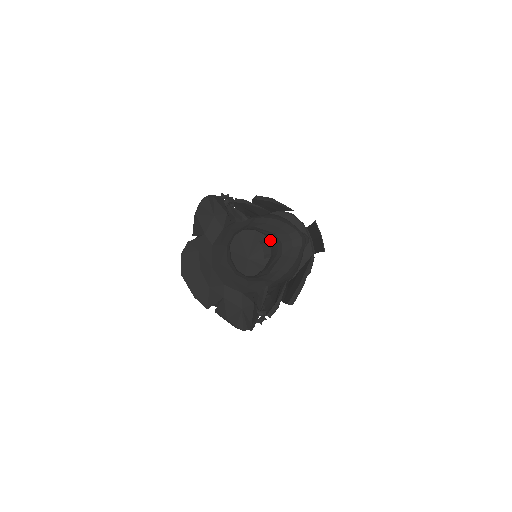
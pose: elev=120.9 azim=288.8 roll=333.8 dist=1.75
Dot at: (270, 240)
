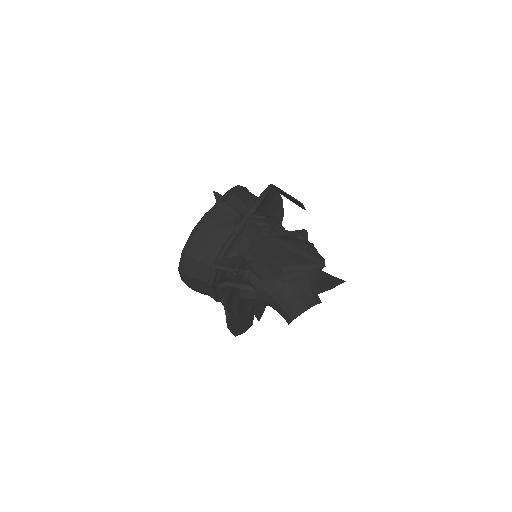
Dot at: (317, 298)
